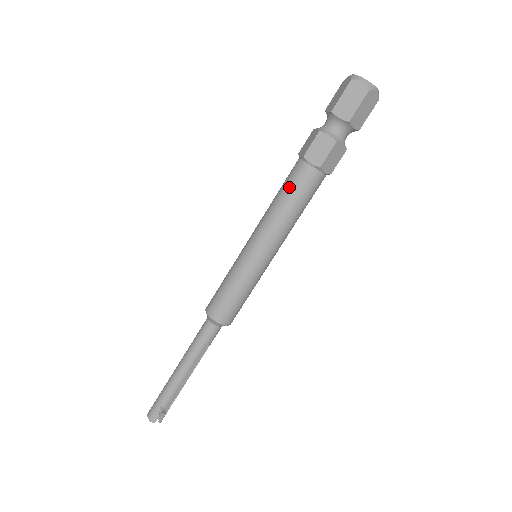
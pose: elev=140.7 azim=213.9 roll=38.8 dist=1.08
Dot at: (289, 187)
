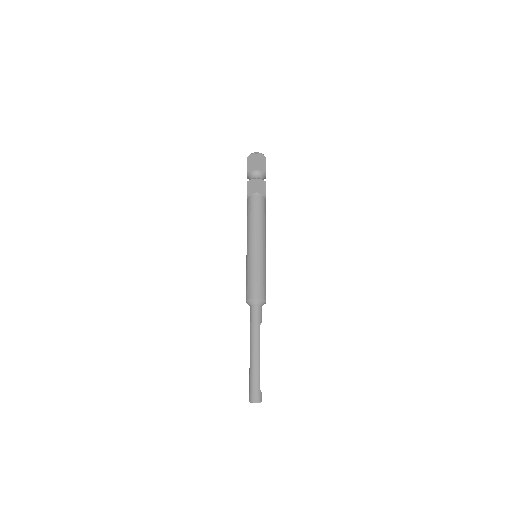
Dot at: (258, 209)
